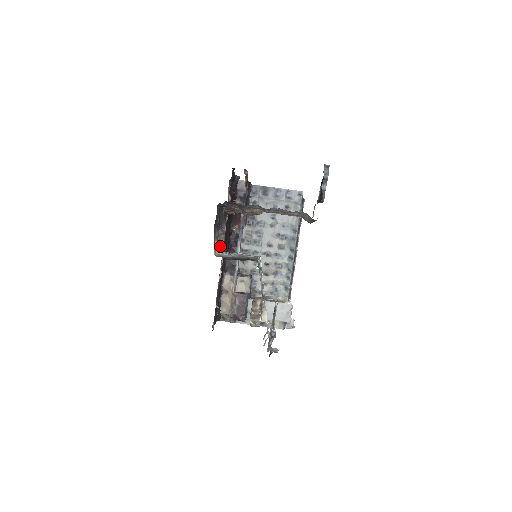
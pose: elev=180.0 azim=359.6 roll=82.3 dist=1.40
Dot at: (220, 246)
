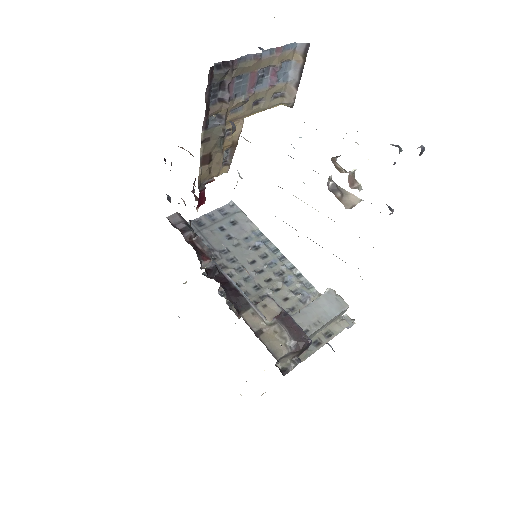
Dot at: occluded
